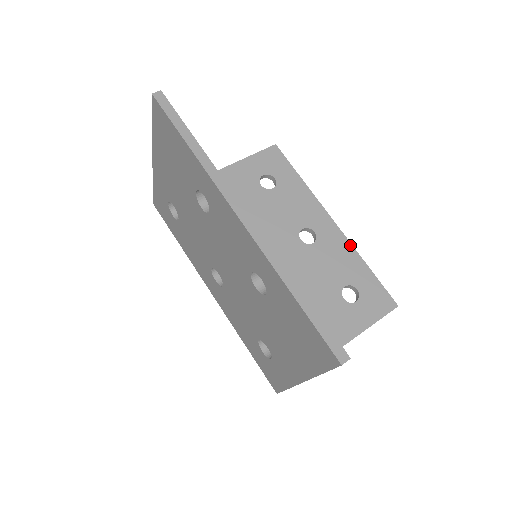
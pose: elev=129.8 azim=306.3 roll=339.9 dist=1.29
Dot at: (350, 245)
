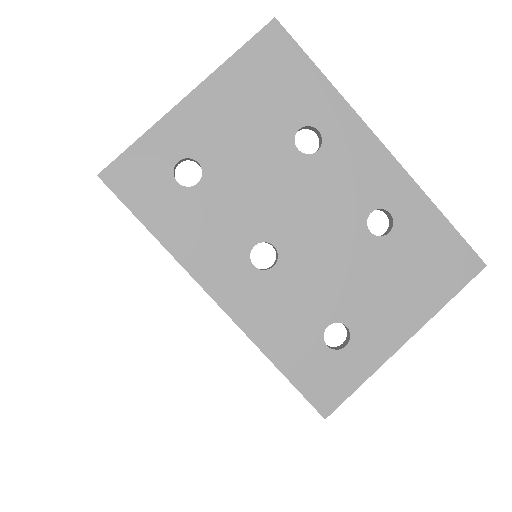
Dot at: occluded
